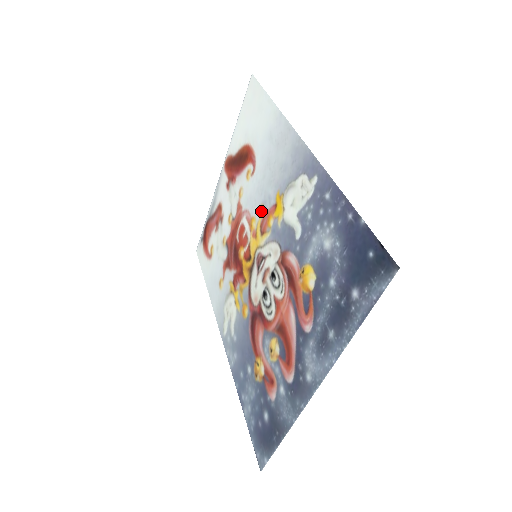
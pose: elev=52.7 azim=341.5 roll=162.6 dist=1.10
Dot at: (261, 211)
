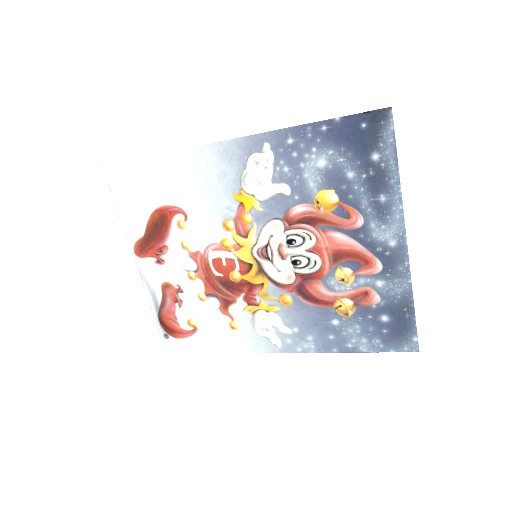
Dot at: (228, 226)
